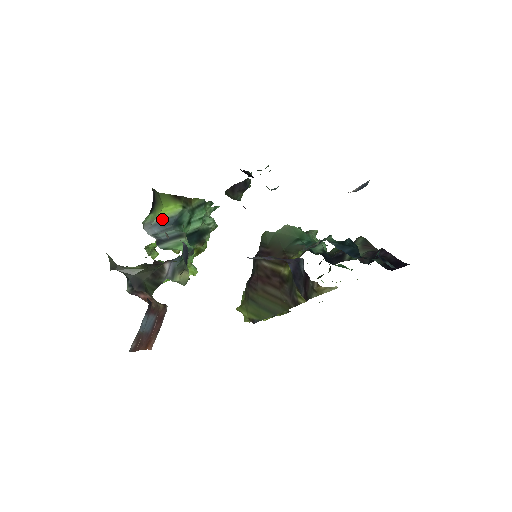
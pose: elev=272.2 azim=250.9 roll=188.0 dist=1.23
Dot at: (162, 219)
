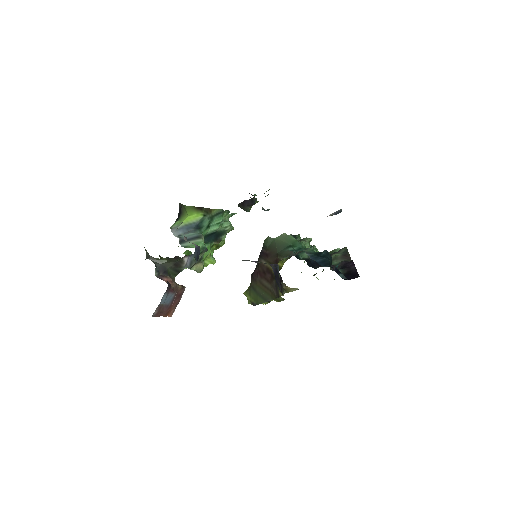
Dot at: (186, 224)
